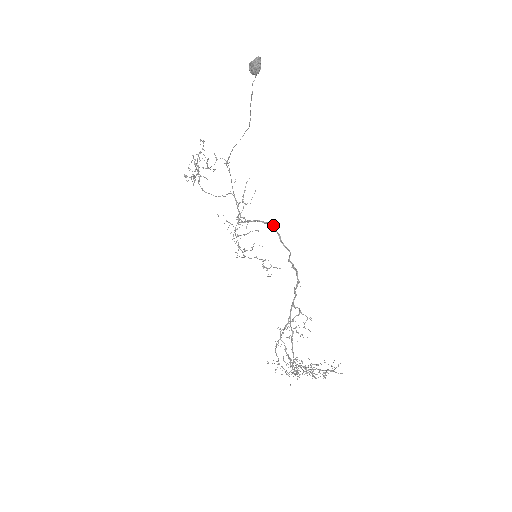
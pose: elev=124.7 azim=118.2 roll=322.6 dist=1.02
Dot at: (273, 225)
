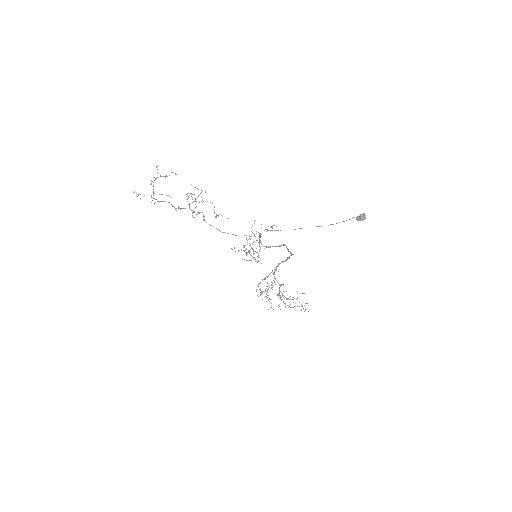
Dot at: (285, 245)
